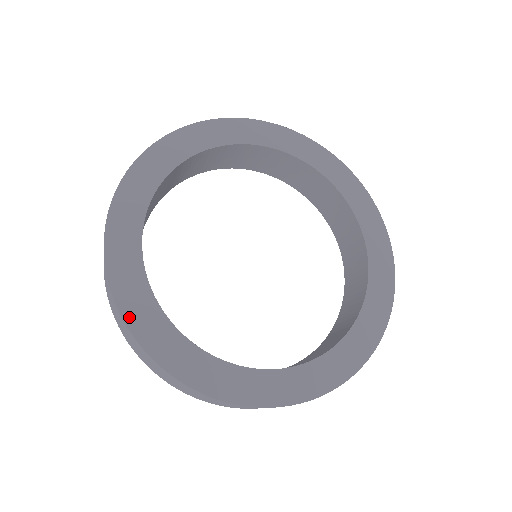
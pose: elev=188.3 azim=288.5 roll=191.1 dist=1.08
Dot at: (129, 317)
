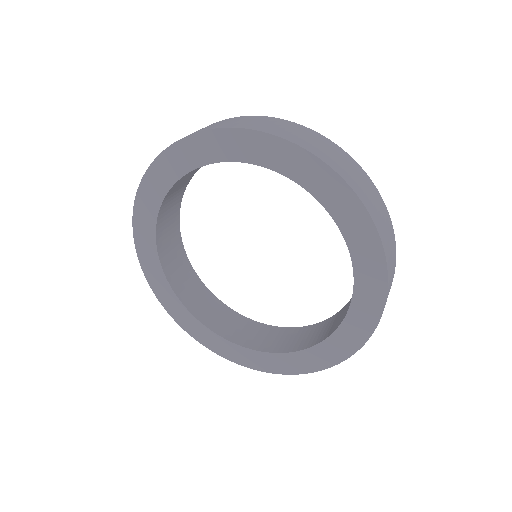
Dot at: (153, 287)
